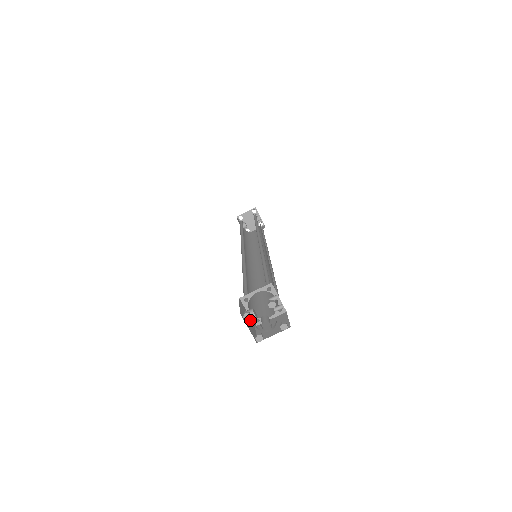
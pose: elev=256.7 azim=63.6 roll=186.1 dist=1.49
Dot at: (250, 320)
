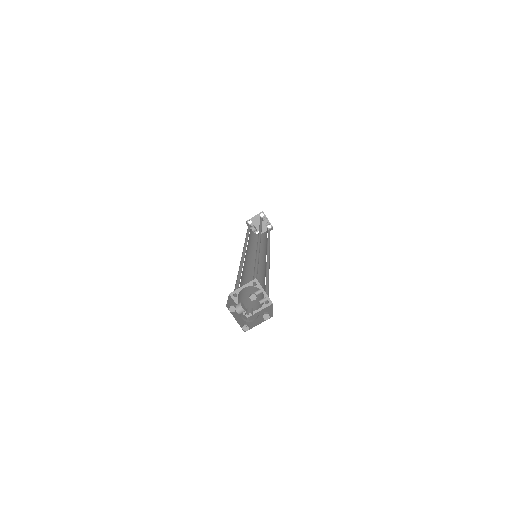
Dot at: (239, 313)
